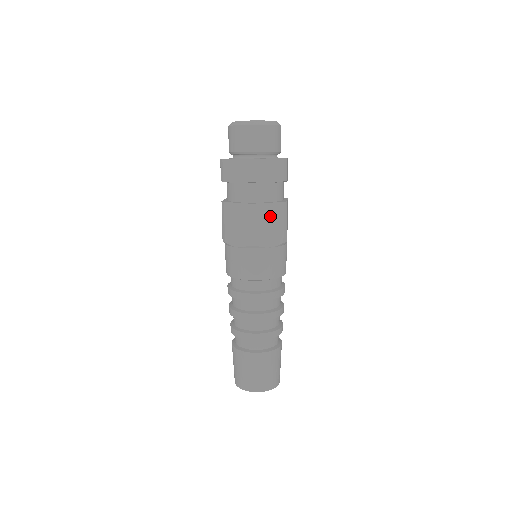
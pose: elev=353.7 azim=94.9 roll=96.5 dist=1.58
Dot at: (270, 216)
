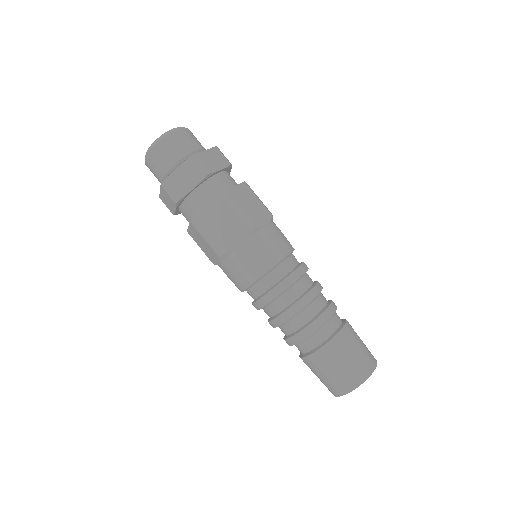
Dot at: (216, 218)
